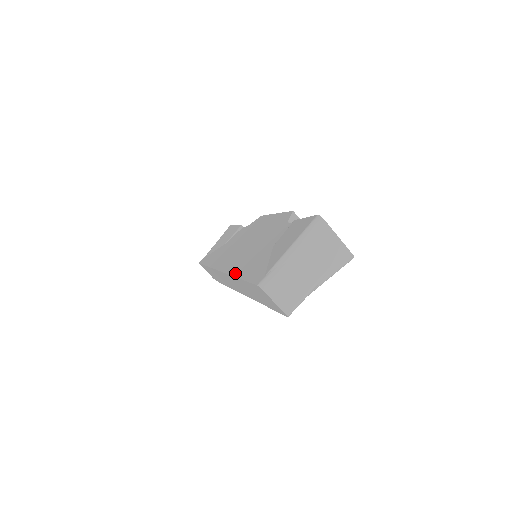
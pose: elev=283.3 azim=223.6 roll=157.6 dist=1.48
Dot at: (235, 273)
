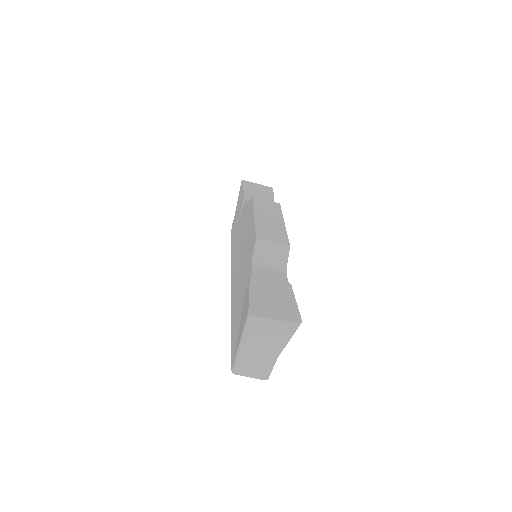
Dot at: (232, 313)
